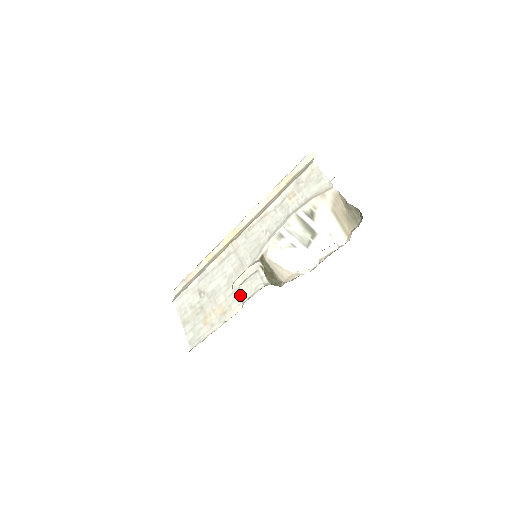
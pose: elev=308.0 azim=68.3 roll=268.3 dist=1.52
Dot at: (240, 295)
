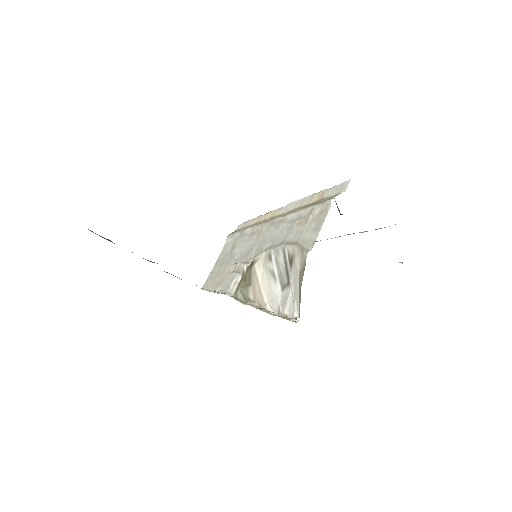
Dot at: occluded
